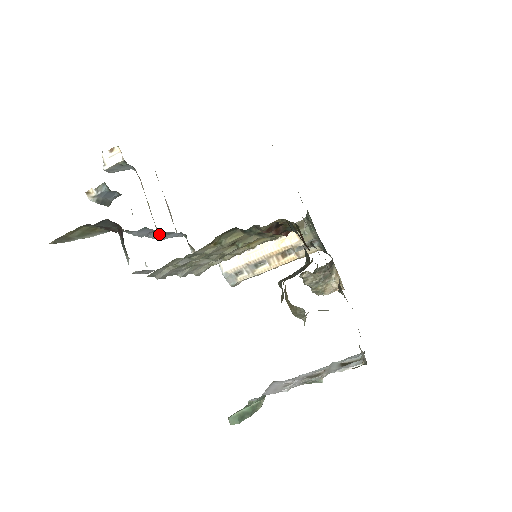
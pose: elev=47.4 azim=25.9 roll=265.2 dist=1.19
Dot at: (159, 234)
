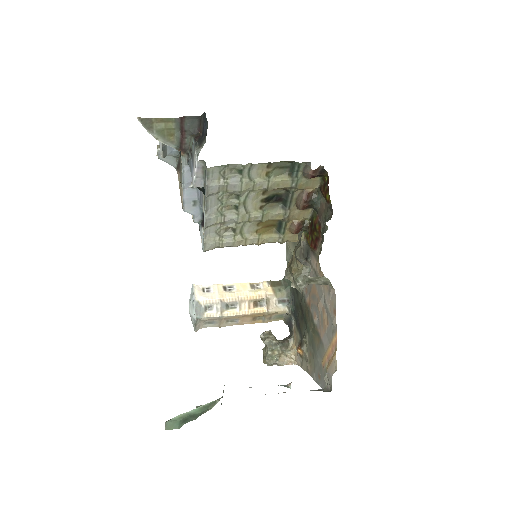
Dot at: (191, 196)
